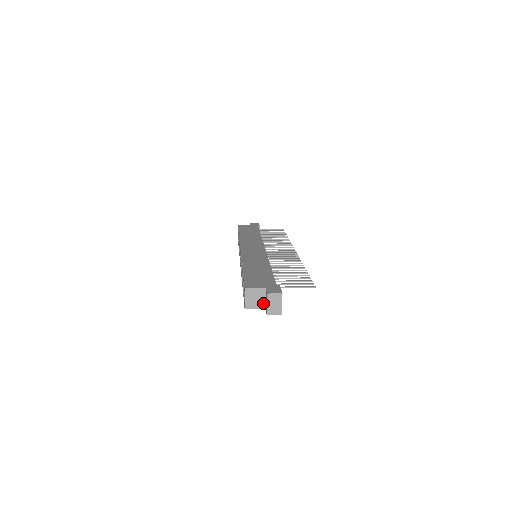
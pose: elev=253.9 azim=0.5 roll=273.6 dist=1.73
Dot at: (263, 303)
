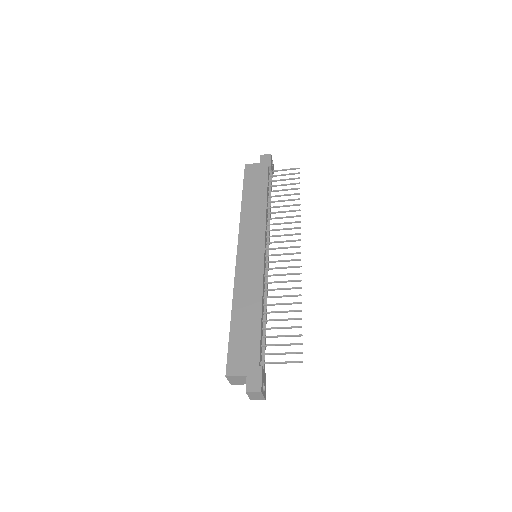
Dot at: occluded
